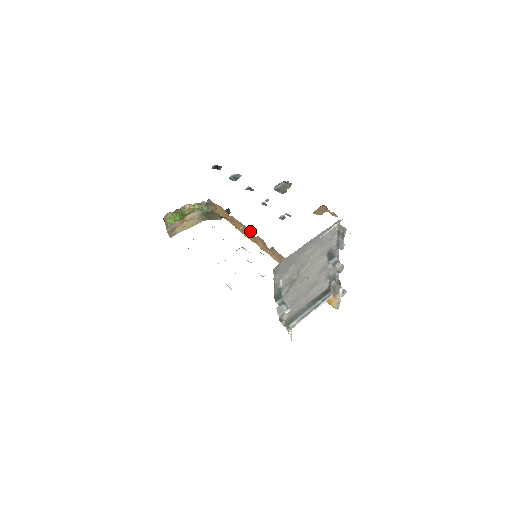
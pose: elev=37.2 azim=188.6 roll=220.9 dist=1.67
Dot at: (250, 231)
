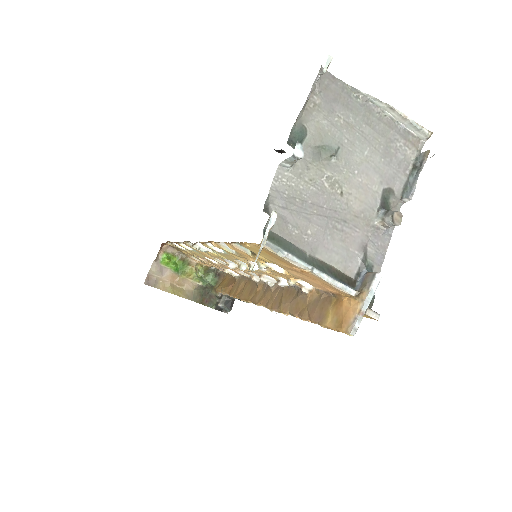
Dot at: (255, 283)
